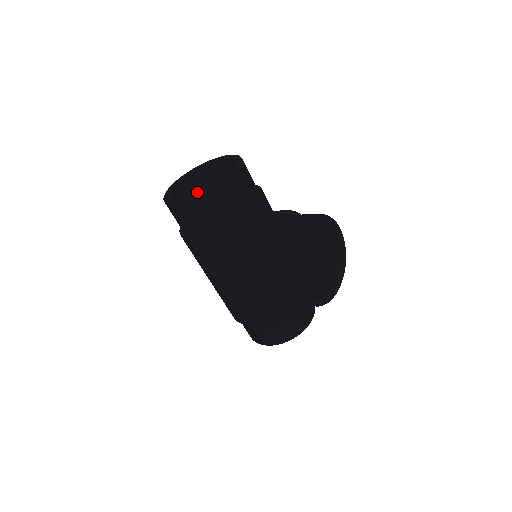
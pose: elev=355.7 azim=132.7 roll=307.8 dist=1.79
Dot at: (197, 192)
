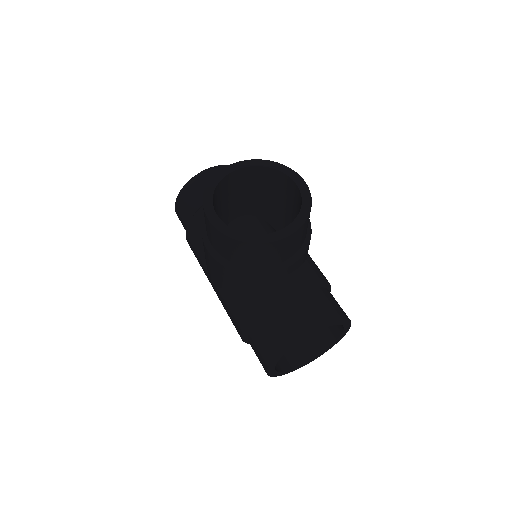
Dot at: (231, 225)
